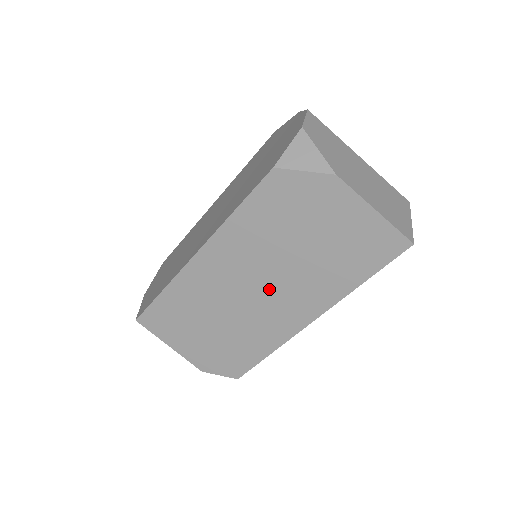
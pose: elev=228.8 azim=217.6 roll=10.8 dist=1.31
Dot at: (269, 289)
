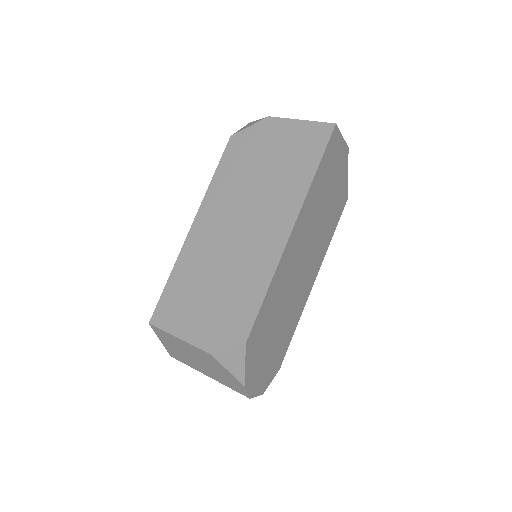
Dot at: (250, 222)
